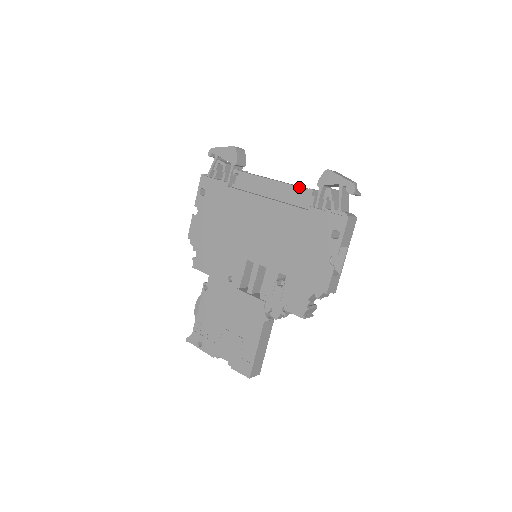
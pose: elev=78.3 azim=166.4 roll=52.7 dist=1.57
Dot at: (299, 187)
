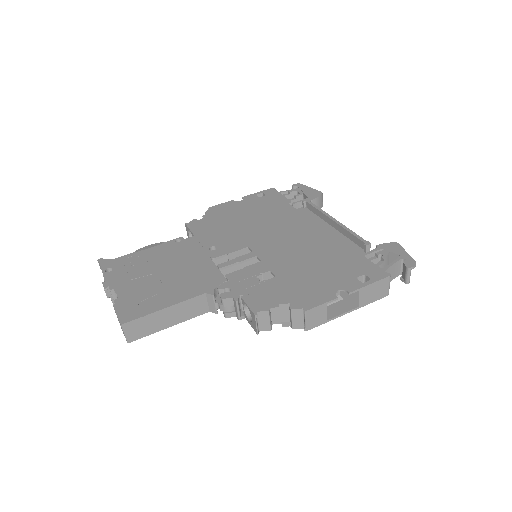
Dot at: (359, 236)
